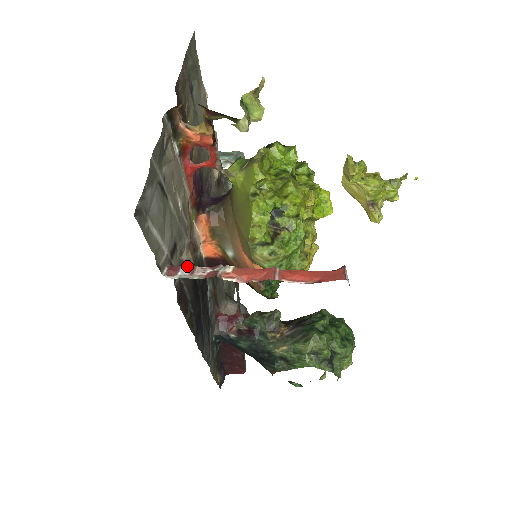
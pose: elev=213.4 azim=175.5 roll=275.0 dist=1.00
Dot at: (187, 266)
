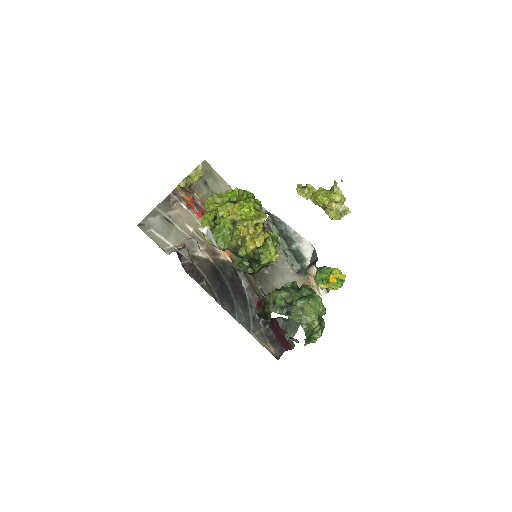
Dot at: occluded
